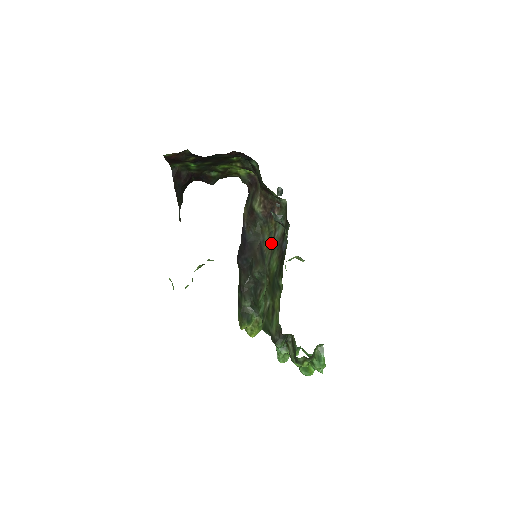
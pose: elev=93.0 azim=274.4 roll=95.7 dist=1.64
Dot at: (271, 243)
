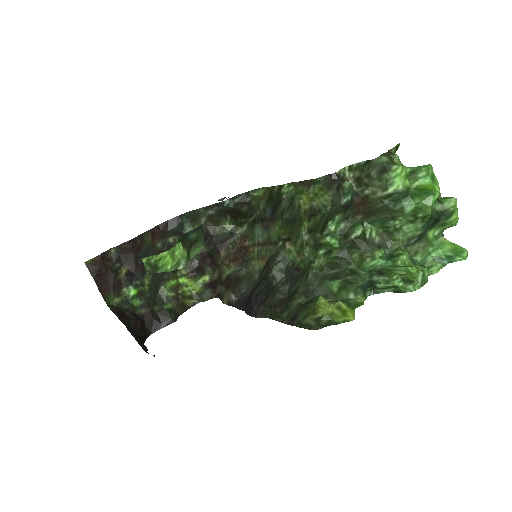
Dot at: (263, 248)
